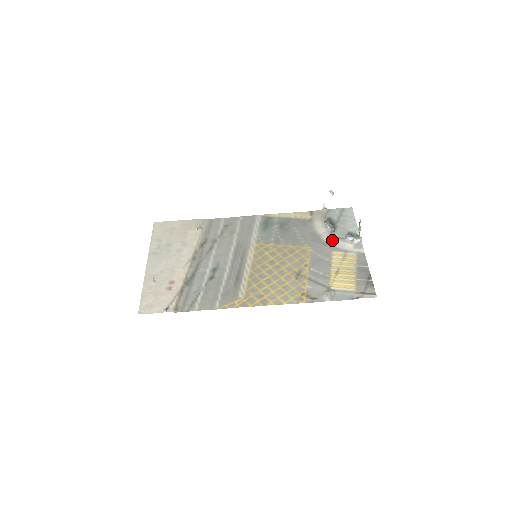
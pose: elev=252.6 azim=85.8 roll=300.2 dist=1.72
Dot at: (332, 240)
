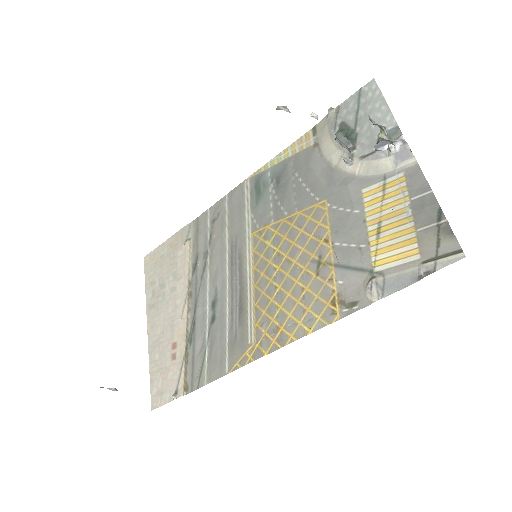
Dot at: (355, 167)
